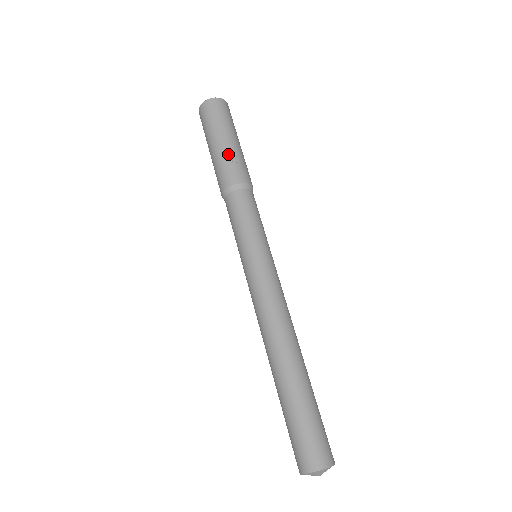
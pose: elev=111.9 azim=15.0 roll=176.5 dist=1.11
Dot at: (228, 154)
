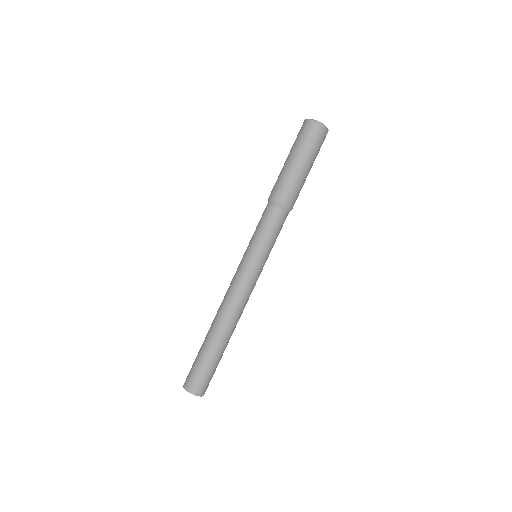
Dot at: (293, 177)
